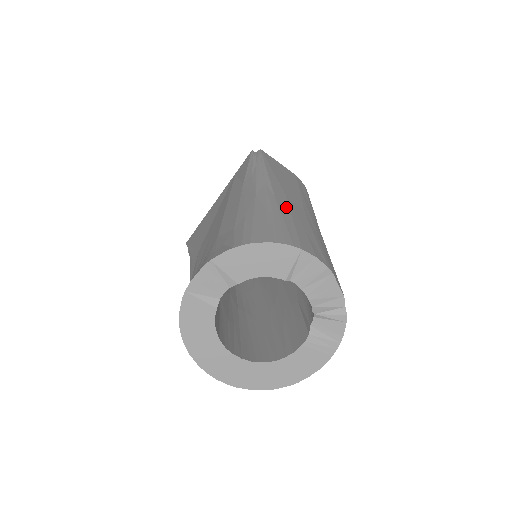
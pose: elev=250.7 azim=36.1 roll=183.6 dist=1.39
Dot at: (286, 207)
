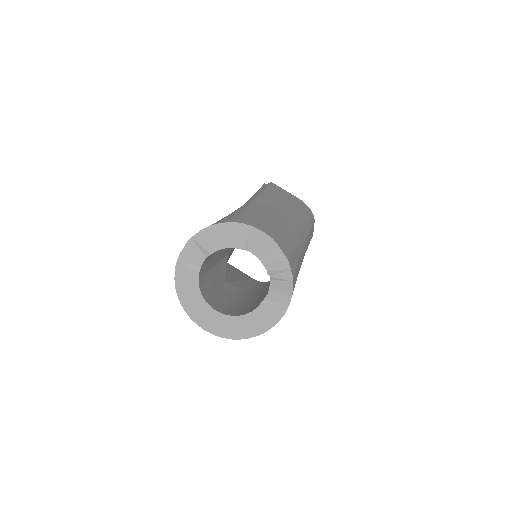
Dot at: (262, 209)
